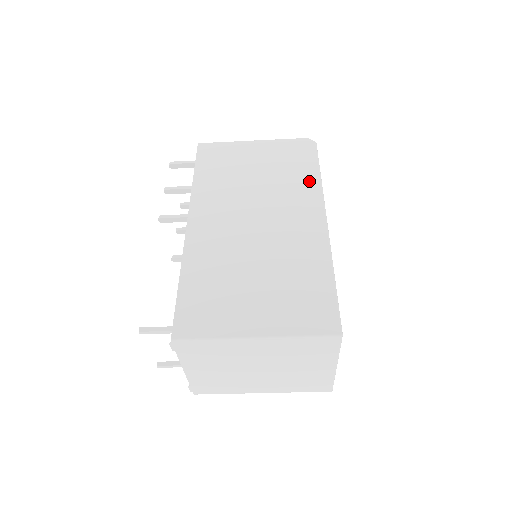
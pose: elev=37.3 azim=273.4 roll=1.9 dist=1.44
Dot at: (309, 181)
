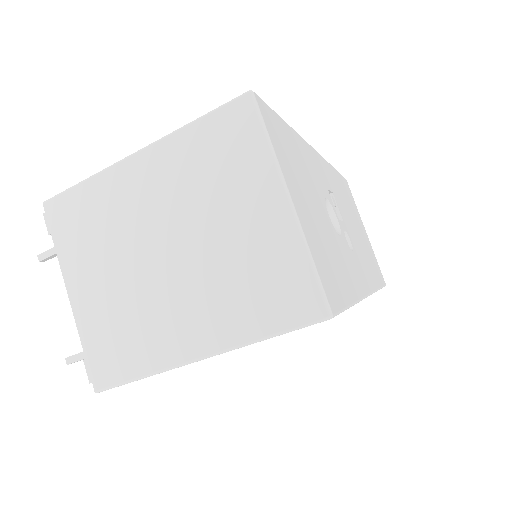
Dot at: occluded
